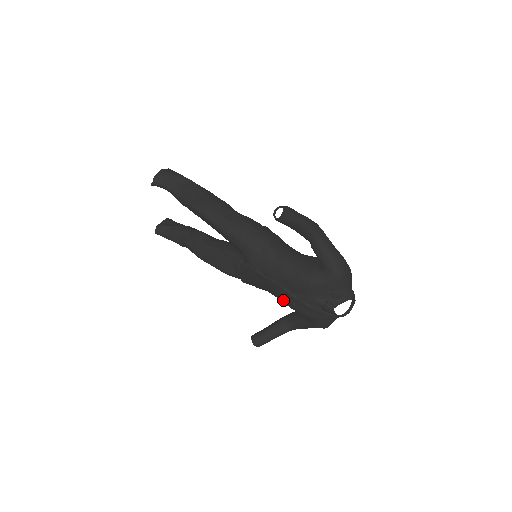
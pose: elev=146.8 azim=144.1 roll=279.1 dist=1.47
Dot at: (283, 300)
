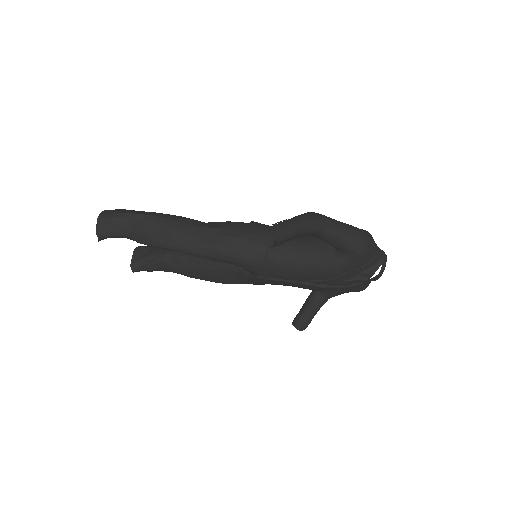
Dot at: occluded
